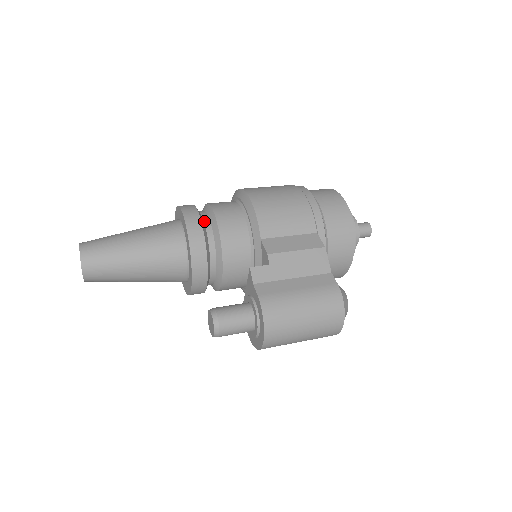
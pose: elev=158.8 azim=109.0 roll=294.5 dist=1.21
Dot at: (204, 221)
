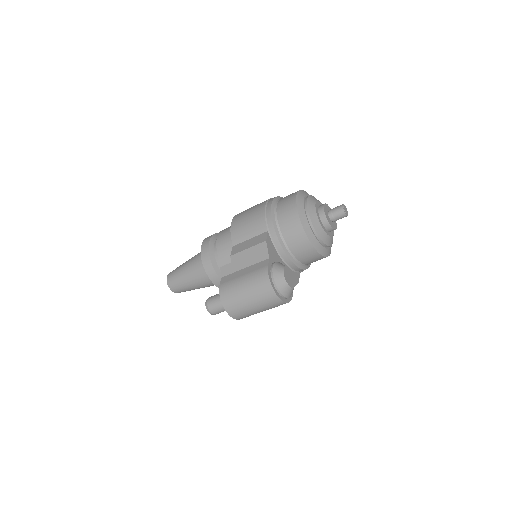
Dot at: (215, 243)
